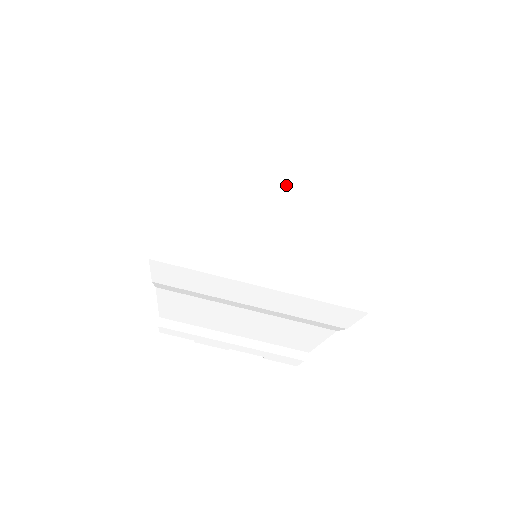
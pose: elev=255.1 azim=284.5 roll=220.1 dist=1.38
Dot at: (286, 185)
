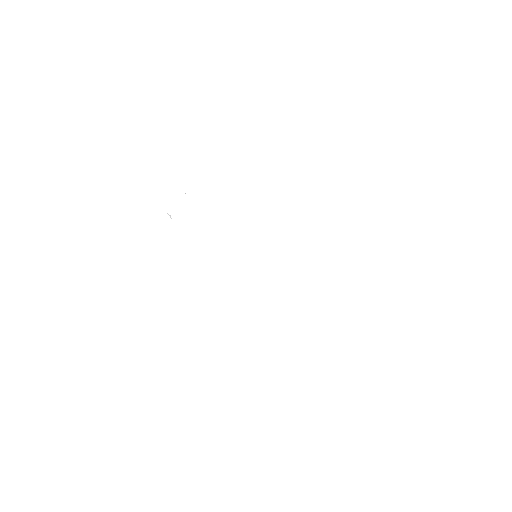
Dot at: (299, 289)
